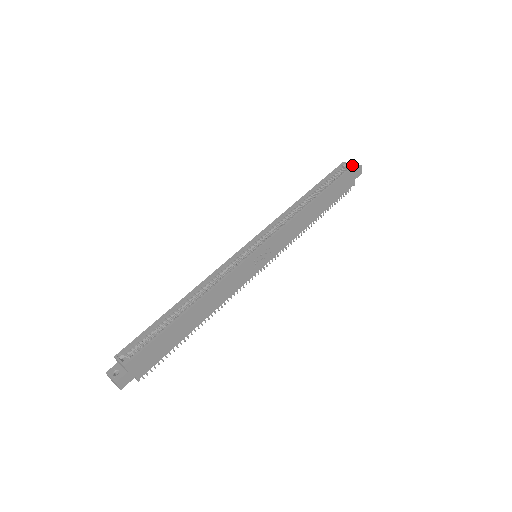
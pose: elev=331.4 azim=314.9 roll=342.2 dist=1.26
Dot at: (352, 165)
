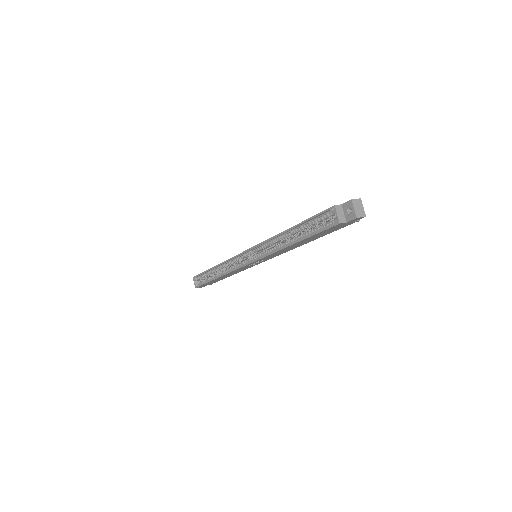
Dot at: (337, 222)
